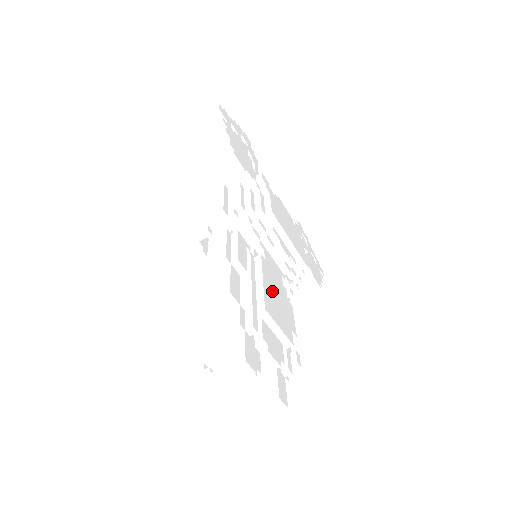
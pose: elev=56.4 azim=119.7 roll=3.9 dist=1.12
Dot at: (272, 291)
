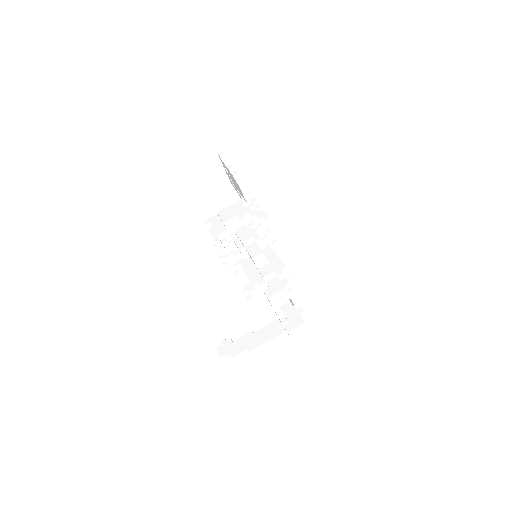
Dot at: occluded
